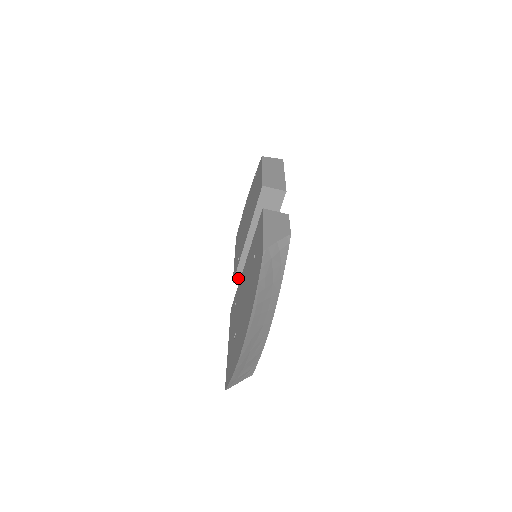
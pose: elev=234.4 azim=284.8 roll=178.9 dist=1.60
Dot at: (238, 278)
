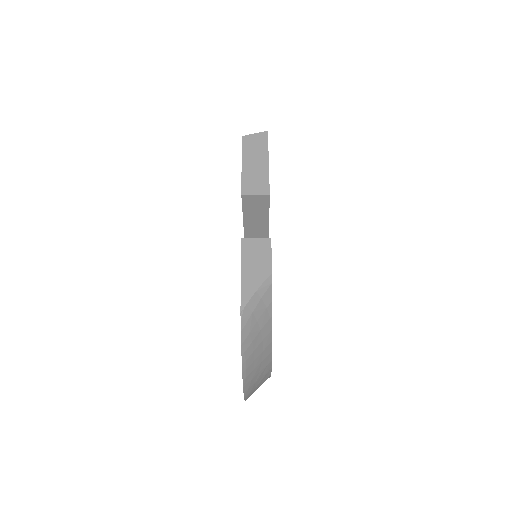
Dot at: occluded
